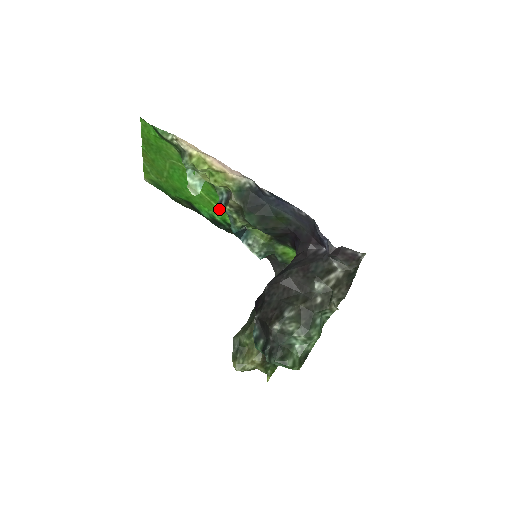
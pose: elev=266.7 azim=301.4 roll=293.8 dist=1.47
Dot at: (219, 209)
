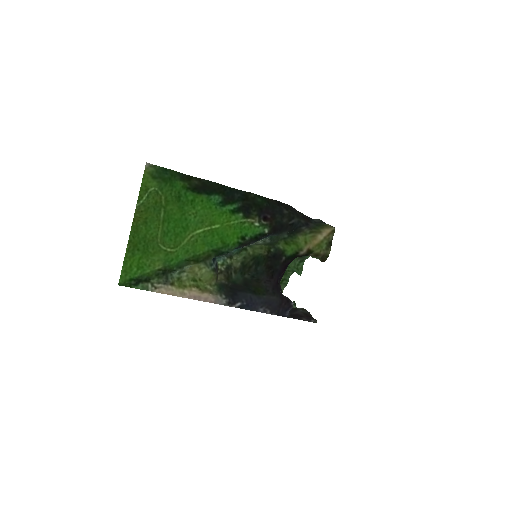
Dot at: (215, 258)
